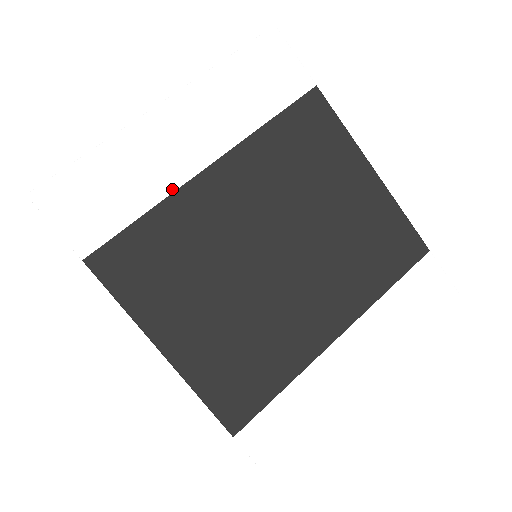
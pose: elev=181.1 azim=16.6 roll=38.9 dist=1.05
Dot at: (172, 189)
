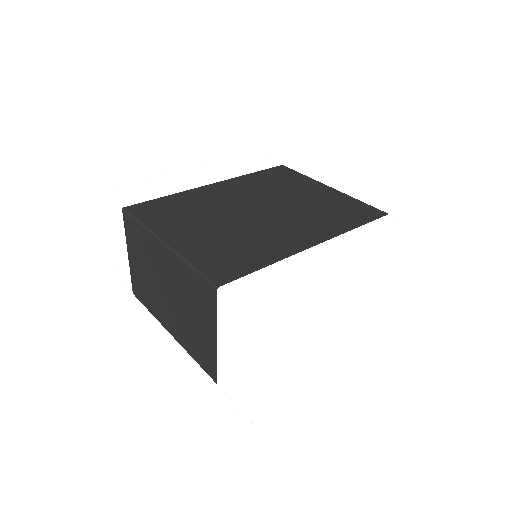
Dot at: (187, 189)
